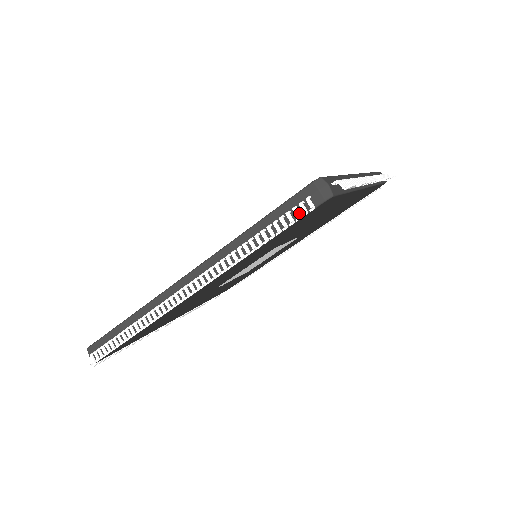
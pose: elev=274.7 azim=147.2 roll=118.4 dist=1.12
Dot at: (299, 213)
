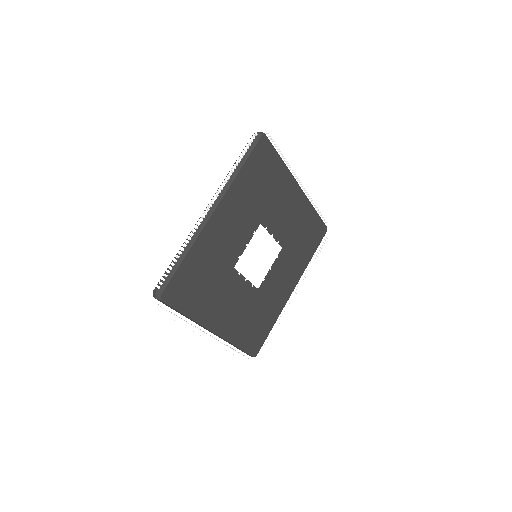
Dot at: (253, 145)
